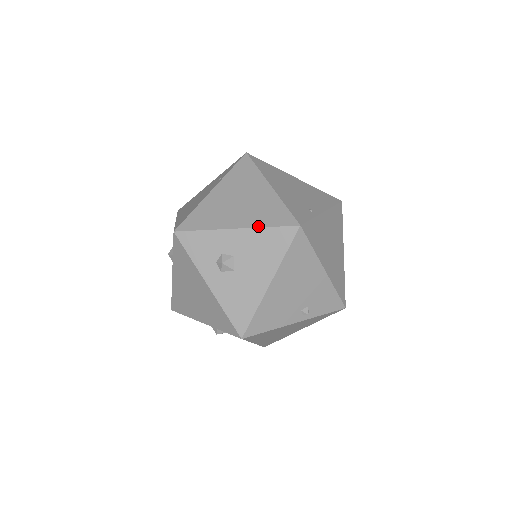
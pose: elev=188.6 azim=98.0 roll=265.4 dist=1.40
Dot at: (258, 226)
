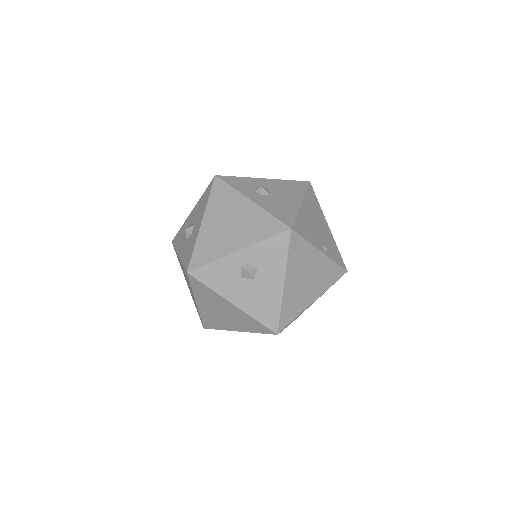
Dot at: (280, 179)
